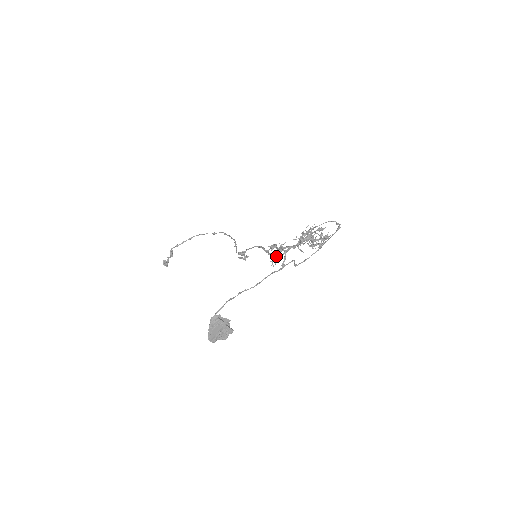
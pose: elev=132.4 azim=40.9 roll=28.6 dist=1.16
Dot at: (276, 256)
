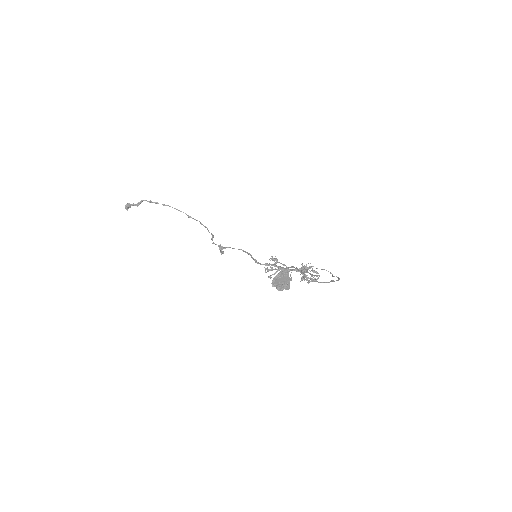
Dot at: (272, 267)
